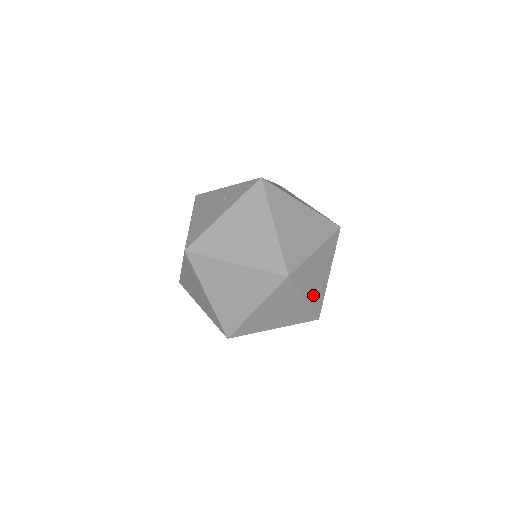
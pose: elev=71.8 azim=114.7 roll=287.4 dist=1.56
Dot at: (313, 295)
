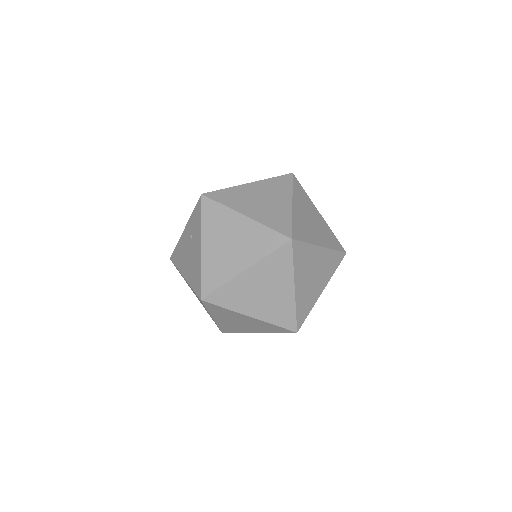
Dot at: (324, 239)
